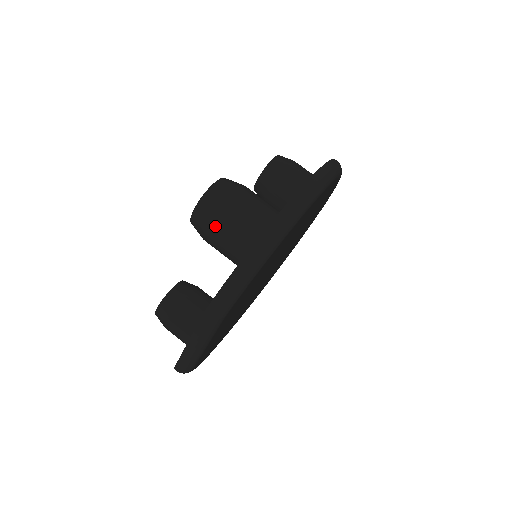
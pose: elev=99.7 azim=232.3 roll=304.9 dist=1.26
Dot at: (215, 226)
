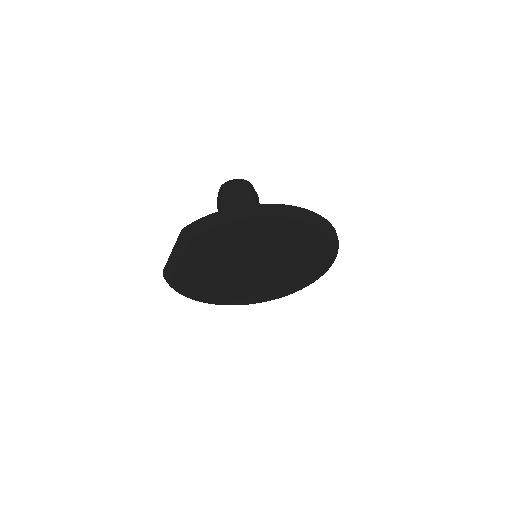
Dot at: (222, 197)
